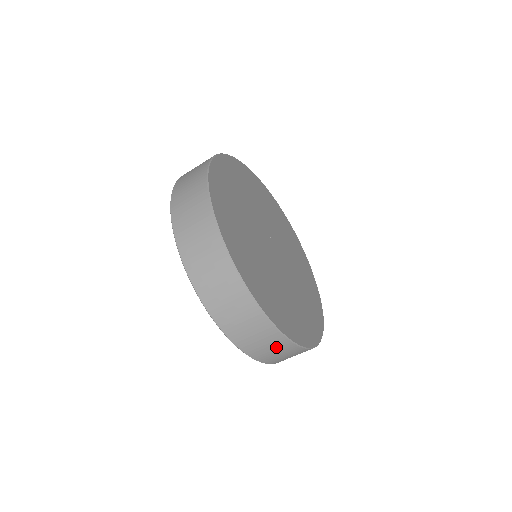
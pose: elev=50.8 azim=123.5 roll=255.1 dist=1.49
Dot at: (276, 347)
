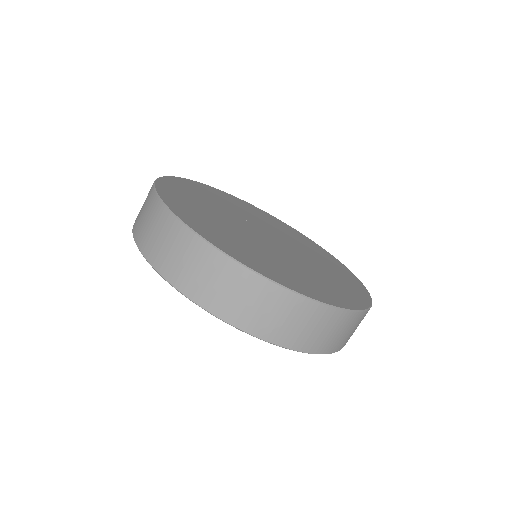
Dot at: occluded
